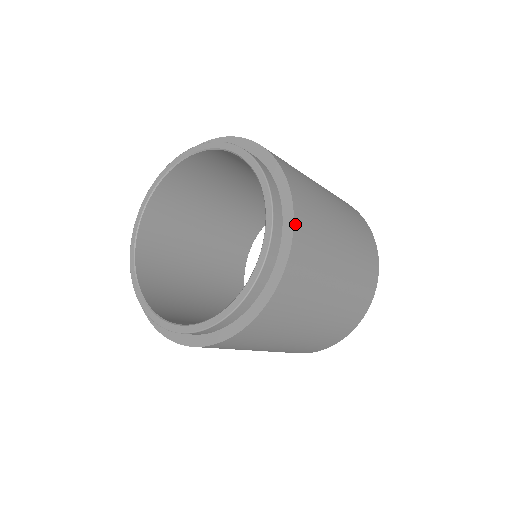
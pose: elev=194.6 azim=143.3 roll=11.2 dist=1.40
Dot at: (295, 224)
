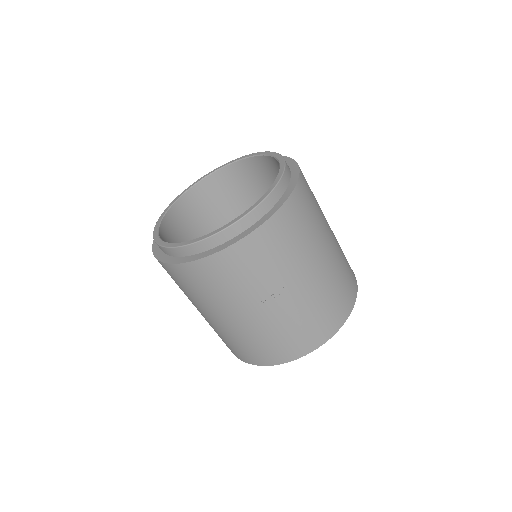
Dot at: occluded
